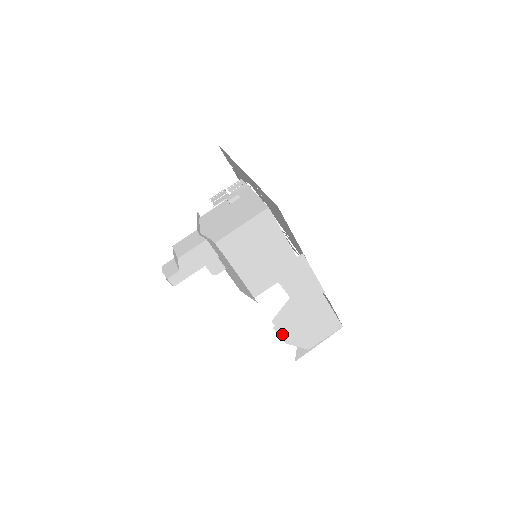
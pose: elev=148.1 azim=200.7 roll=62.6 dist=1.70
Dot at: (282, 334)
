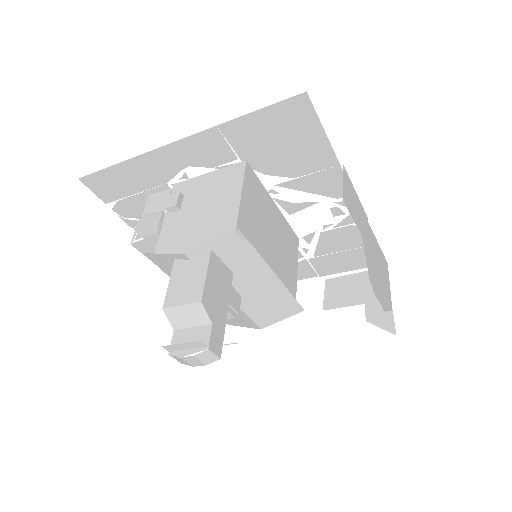
Dot at: (378, 299)
